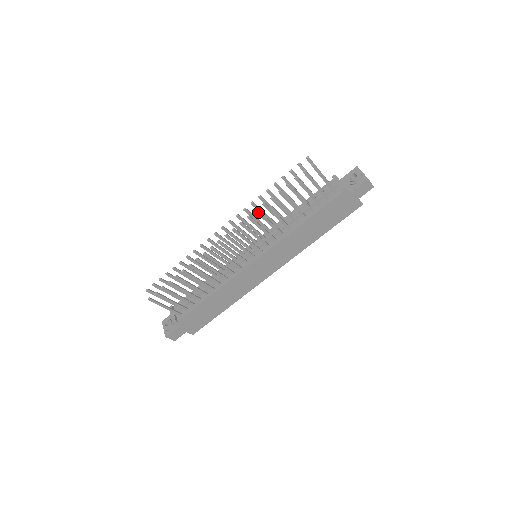
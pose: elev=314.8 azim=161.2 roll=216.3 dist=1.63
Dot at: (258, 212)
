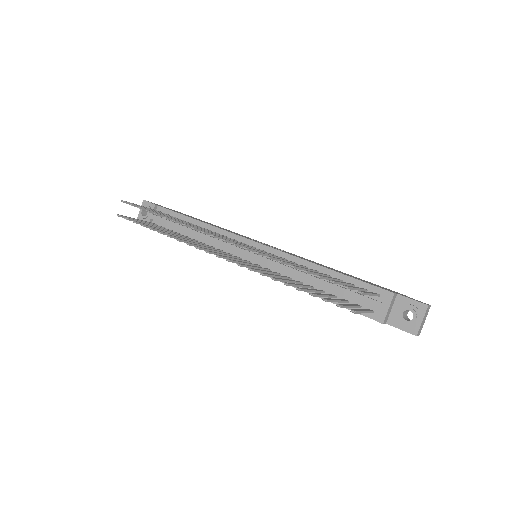
Dot at: (263, 275)
